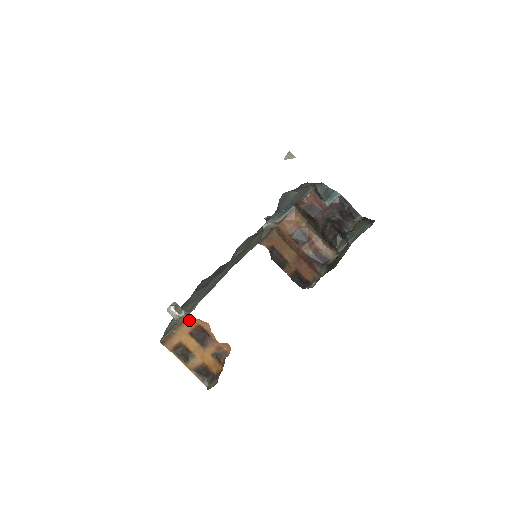
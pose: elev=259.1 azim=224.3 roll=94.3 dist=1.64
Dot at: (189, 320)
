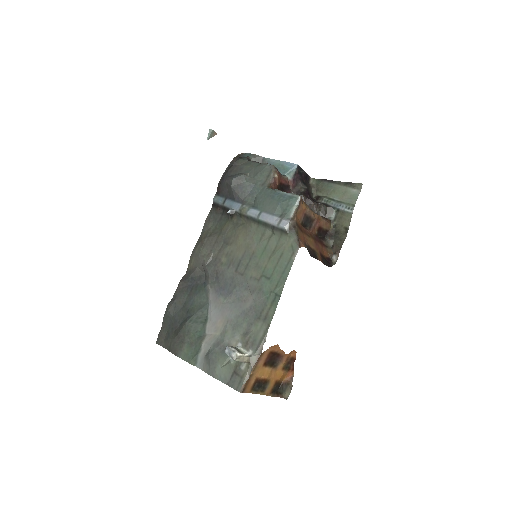
Dot at: (263, 353)
